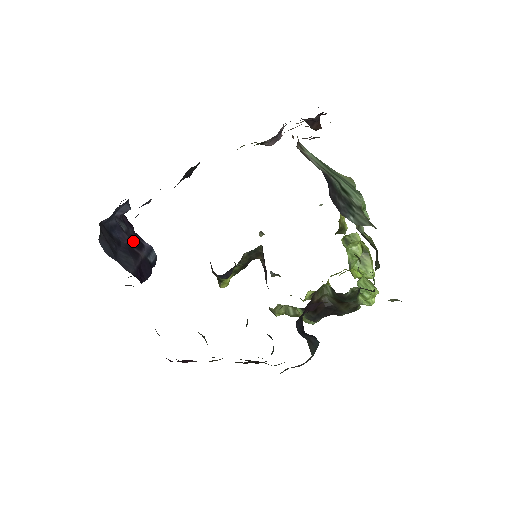
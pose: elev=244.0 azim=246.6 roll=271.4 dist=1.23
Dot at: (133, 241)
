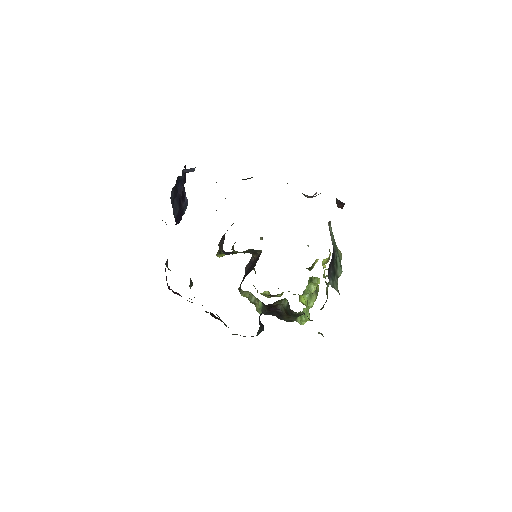
Dot at: (182, 193)
